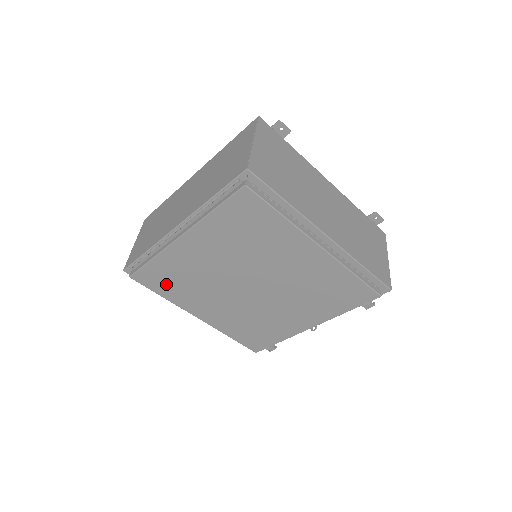
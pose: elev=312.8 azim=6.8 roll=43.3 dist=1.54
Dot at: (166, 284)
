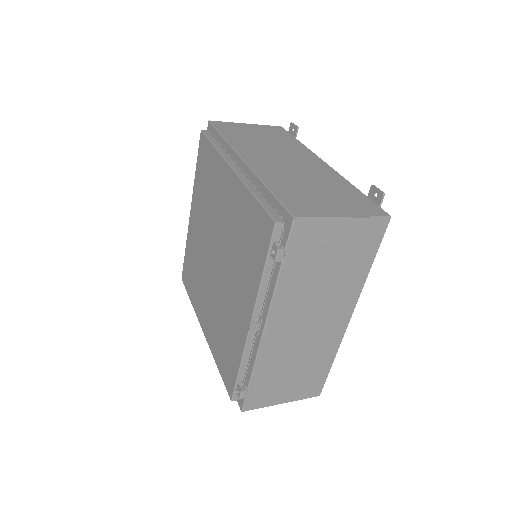
Dot at: (191, 280)
